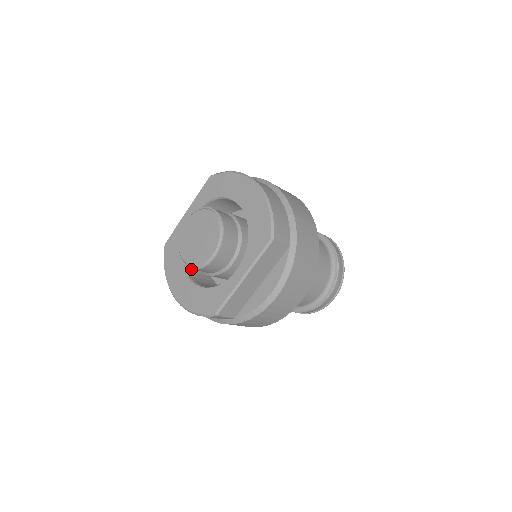
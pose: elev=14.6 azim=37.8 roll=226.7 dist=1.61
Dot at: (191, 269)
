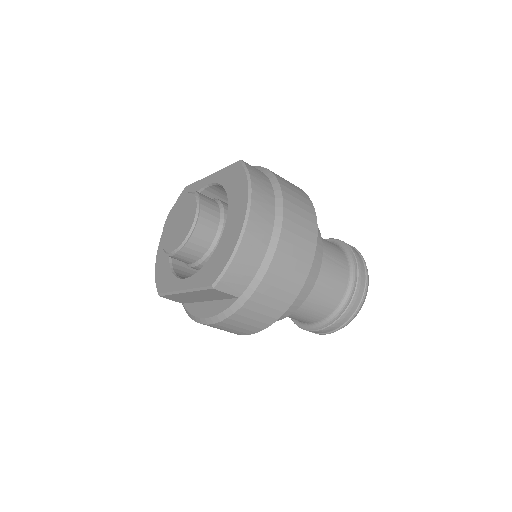
Dot at: occluded
